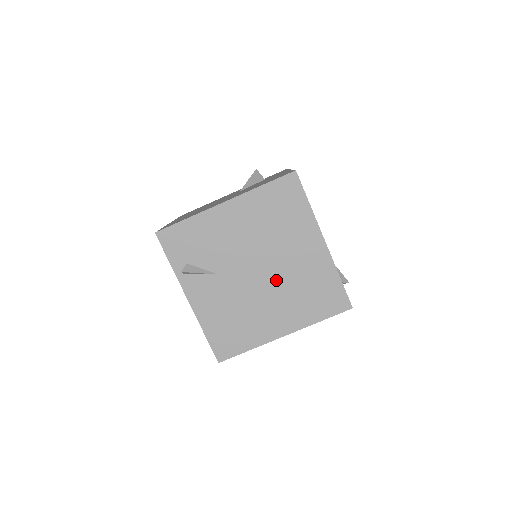
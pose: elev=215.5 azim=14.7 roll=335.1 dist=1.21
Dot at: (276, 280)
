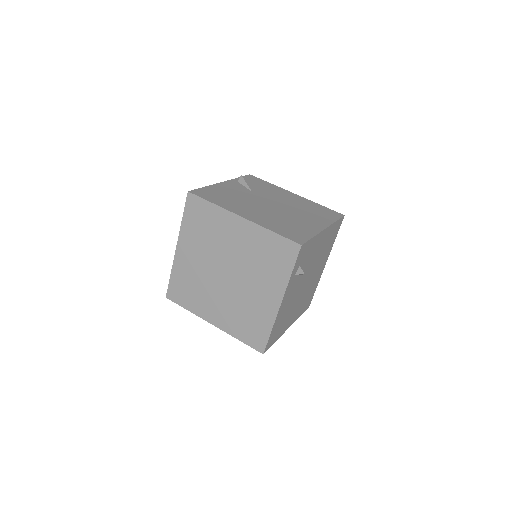
Dot at: (276, 212)
